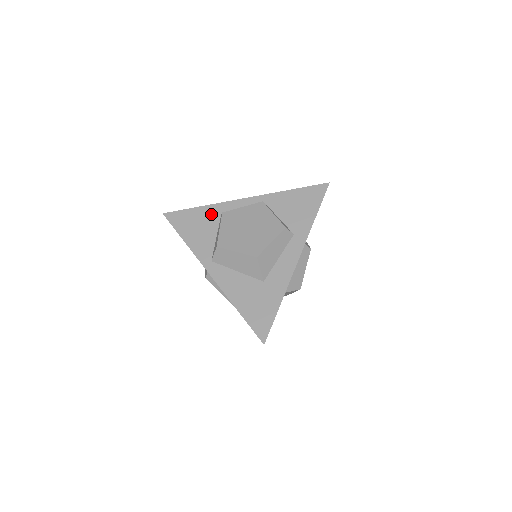
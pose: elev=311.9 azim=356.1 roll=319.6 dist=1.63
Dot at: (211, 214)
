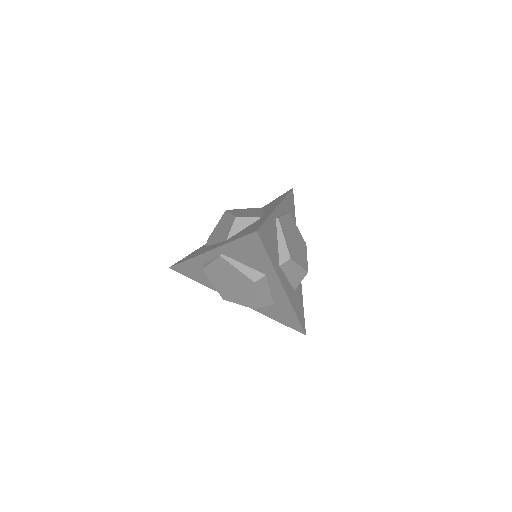
Dot at: (197, 266)
